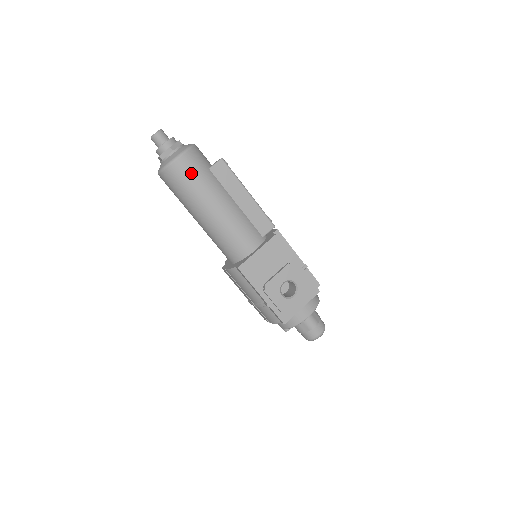
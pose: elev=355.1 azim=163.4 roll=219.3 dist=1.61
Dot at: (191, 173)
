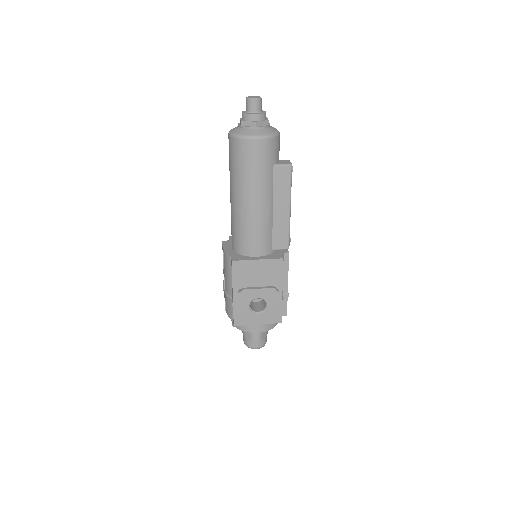
Dot at: (255, 159)
